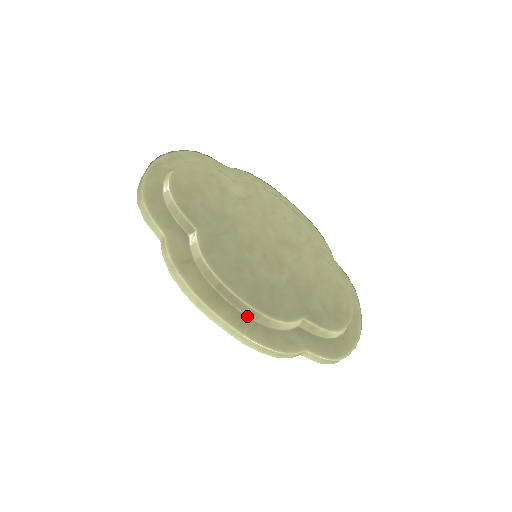
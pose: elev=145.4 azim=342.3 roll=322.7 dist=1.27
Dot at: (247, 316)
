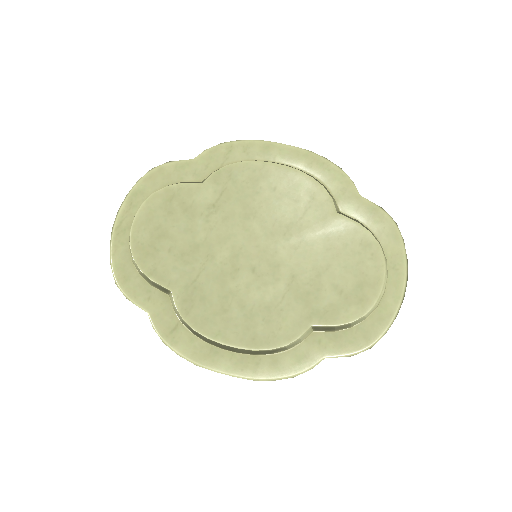
Dot at: (248, 354)
